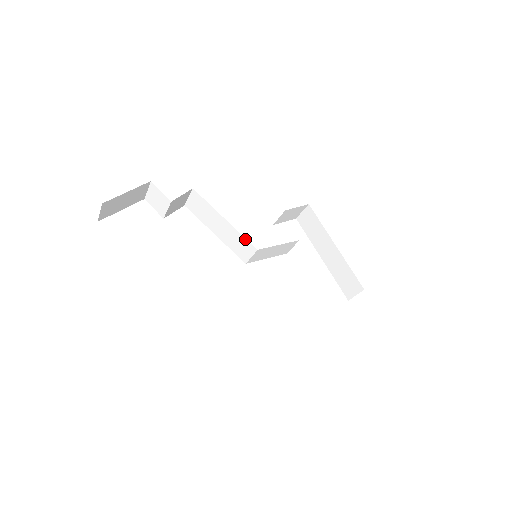
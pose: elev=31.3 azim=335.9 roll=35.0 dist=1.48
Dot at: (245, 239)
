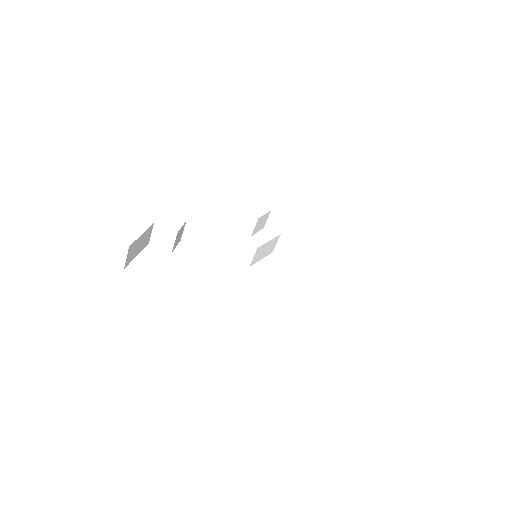
Dot at: (244, 244)
